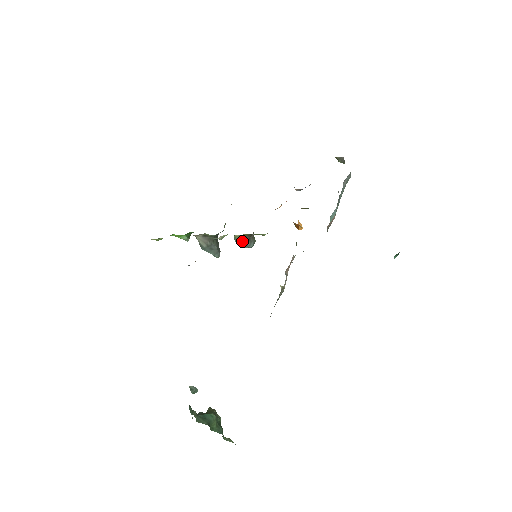
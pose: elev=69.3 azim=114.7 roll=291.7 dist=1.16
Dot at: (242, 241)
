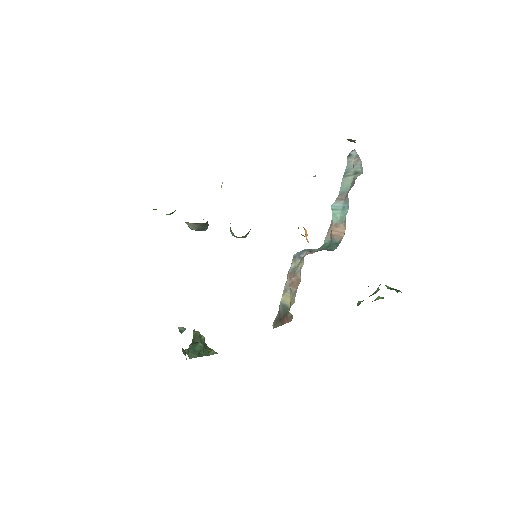
Dot at: occluded
